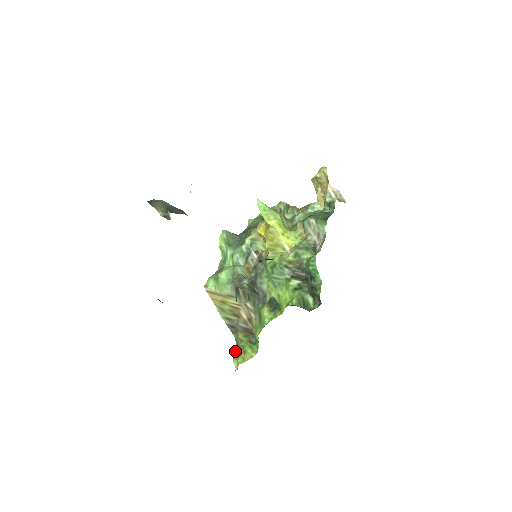
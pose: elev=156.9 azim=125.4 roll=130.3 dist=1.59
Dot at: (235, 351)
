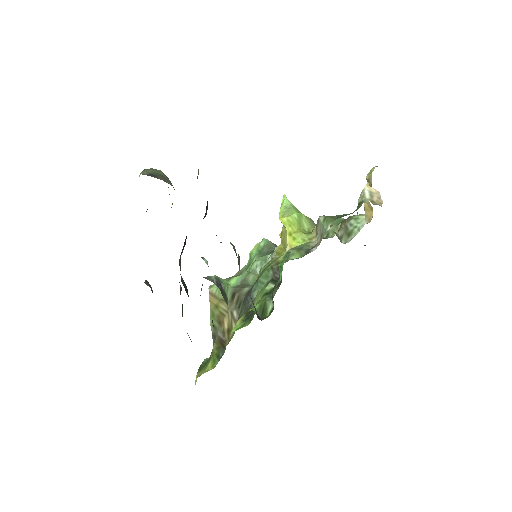
Dot at: (203, 363)
